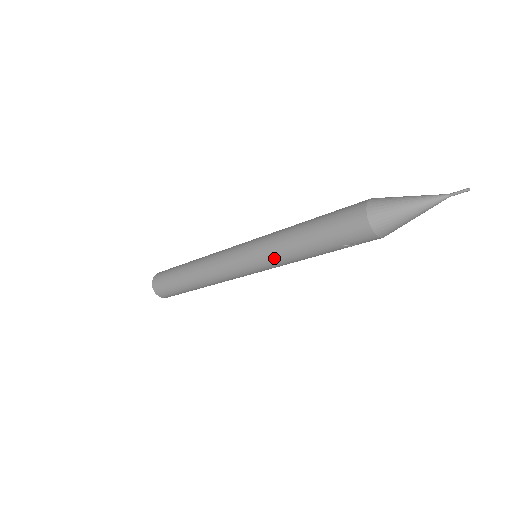
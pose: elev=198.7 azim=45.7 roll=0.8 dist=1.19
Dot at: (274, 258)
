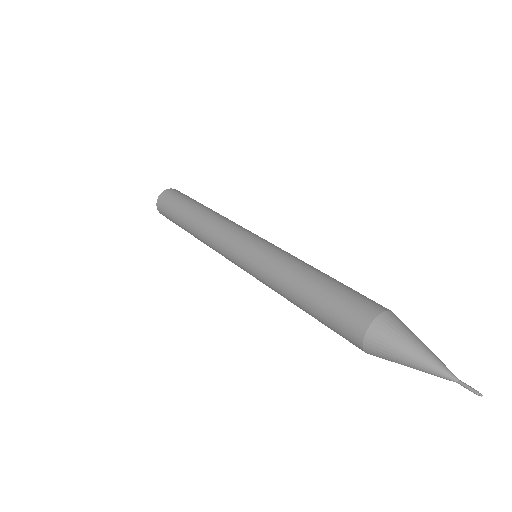
Dot at: (268, 286)
